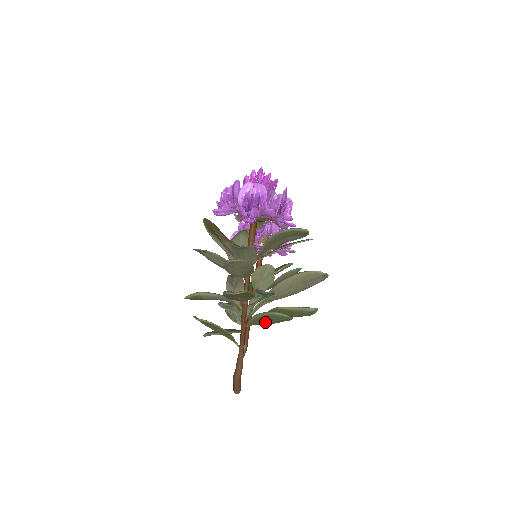
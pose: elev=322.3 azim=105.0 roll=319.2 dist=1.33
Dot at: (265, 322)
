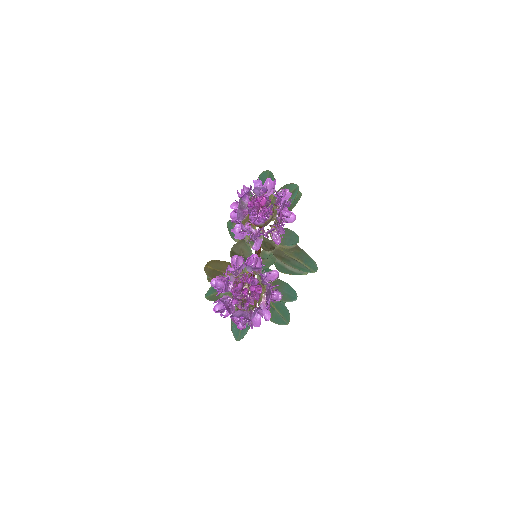
Dot at: occluded
